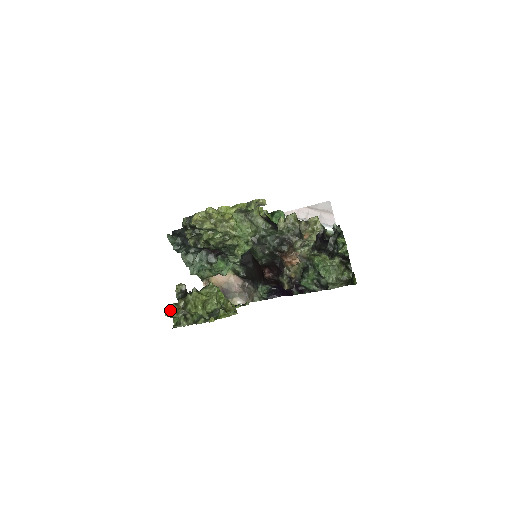
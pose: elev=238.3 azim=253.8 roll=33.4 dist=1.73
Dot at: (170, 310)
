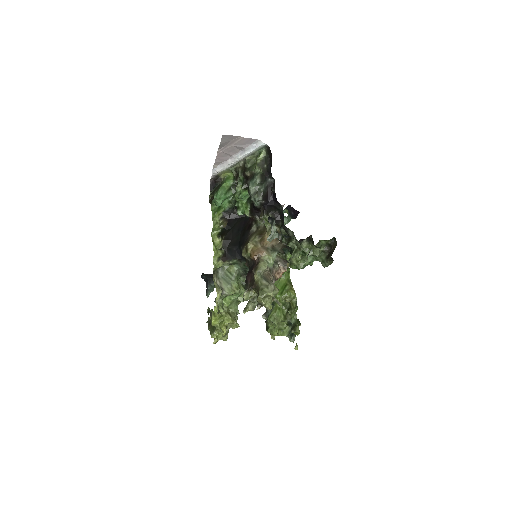
Dot at: (271, 336)
